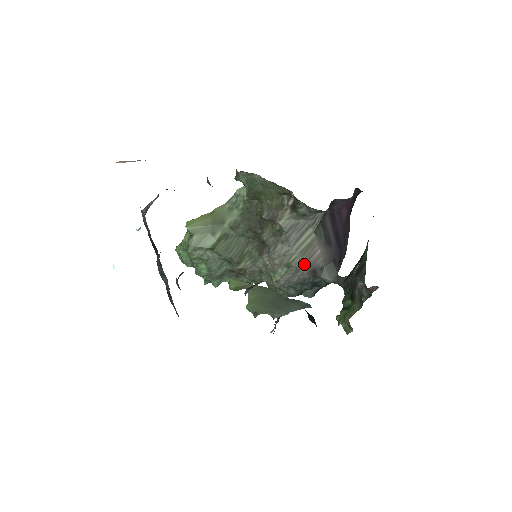
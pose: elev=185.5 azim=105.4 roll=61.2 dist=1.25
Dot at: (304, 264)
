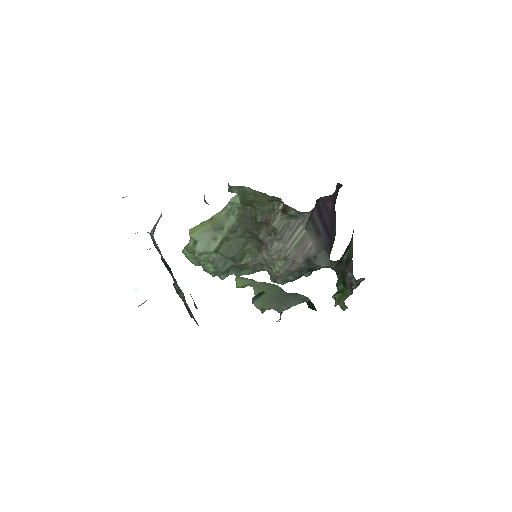
Dot at: (299, 256)
